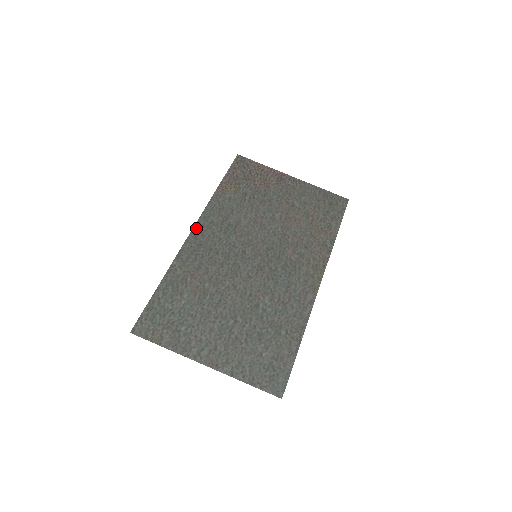
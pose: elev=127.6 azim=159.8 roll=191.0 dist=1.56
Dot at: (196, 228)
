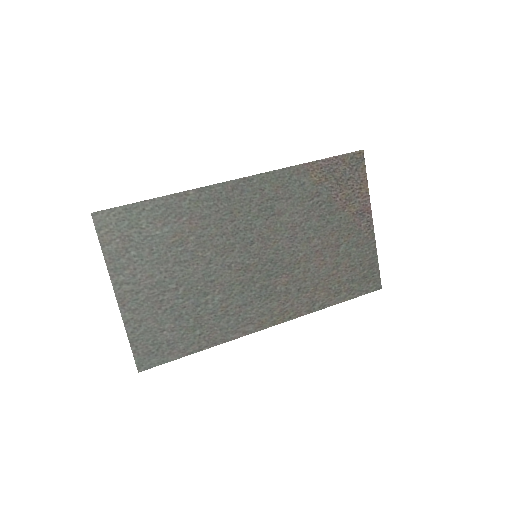
Dot at: (244, 181)
